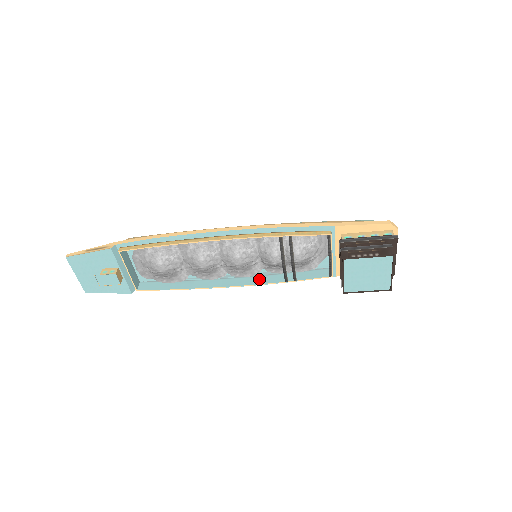
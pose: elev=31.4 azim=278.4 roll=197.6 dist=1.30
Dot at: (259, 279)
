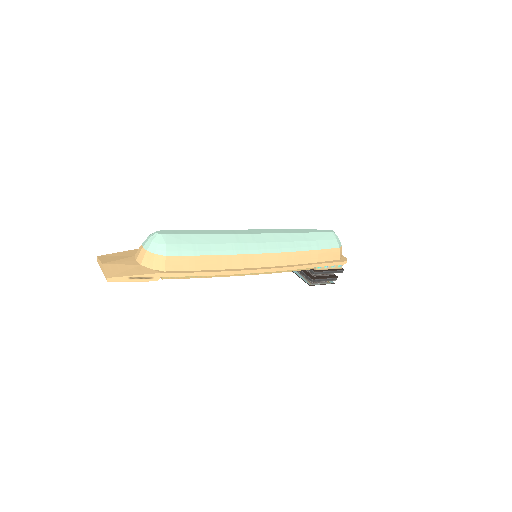
Dot at: occluded
